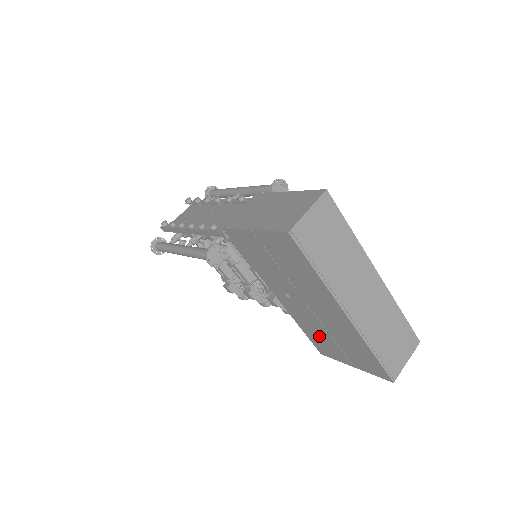
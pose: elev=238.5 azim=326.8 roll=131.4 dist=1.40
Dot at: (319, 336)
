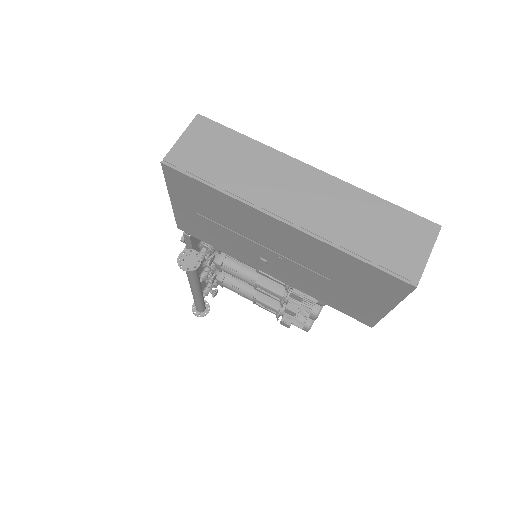
Dot at: (333, 294)
